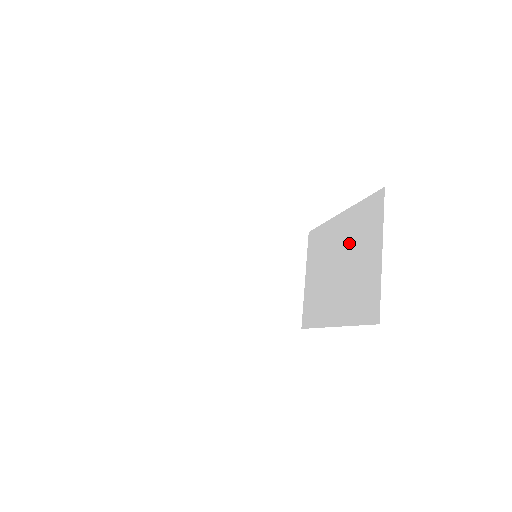
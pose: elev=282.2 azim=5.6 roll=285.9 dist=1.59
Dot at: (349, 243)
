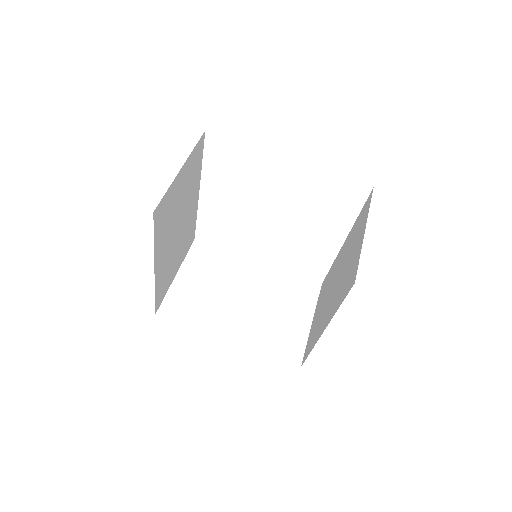
Dot at: (346, 254)
